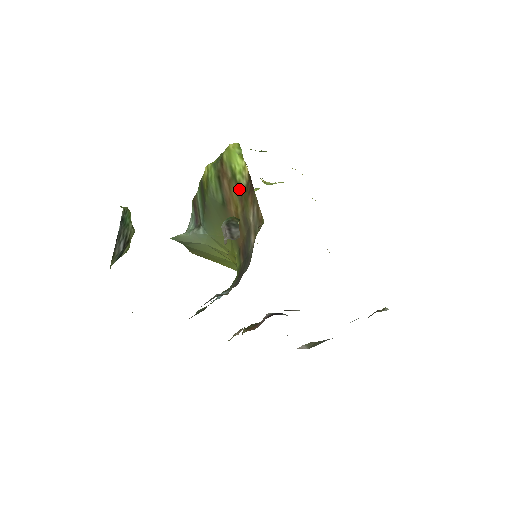
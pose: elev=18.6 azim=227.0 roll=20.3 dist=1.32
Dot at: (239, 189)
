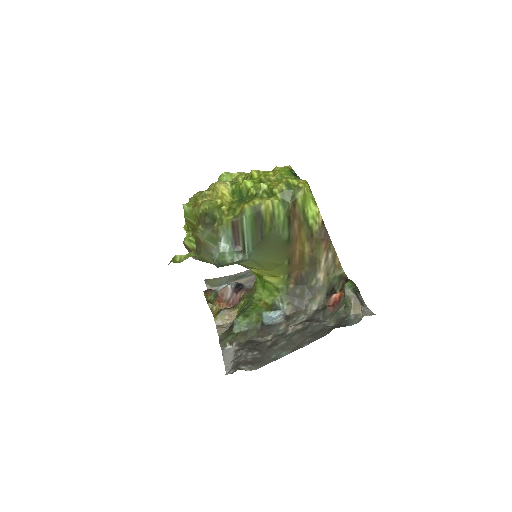
Dot at: (311, 233)
